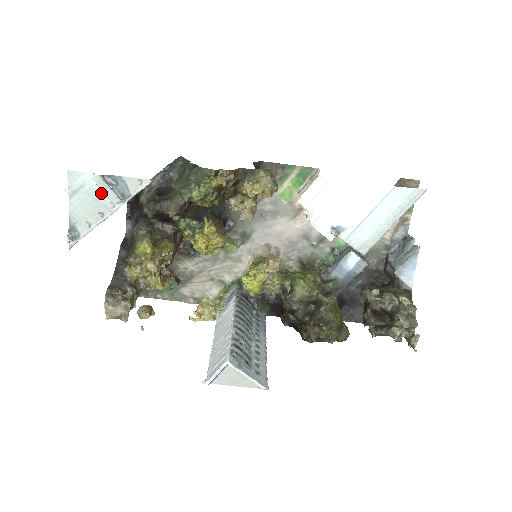
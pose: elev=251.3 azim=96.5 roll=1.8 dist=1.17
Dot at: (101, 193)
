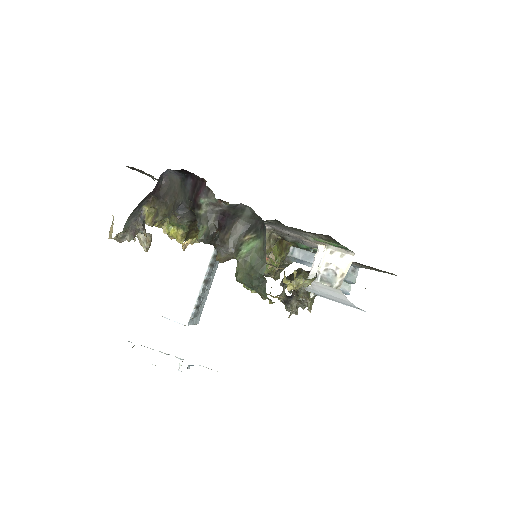
Dot at: occluded
